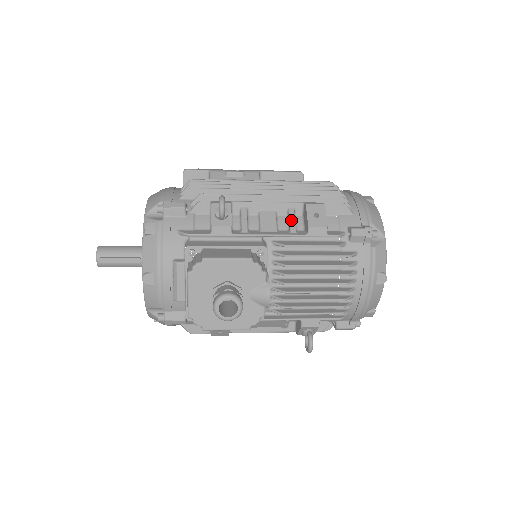
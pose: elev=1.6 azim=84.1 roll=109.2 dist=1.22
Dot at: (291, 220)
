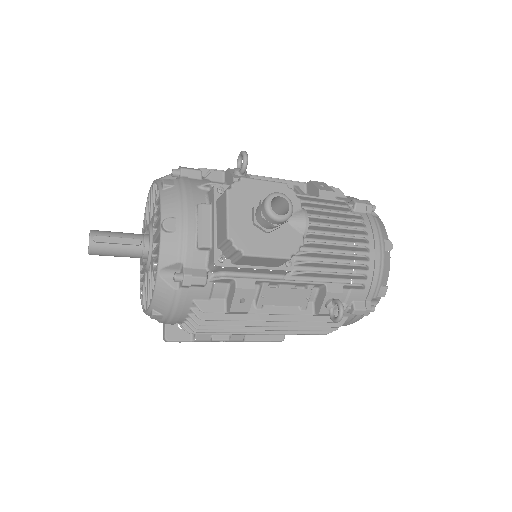
Dot at: (300, 191)
